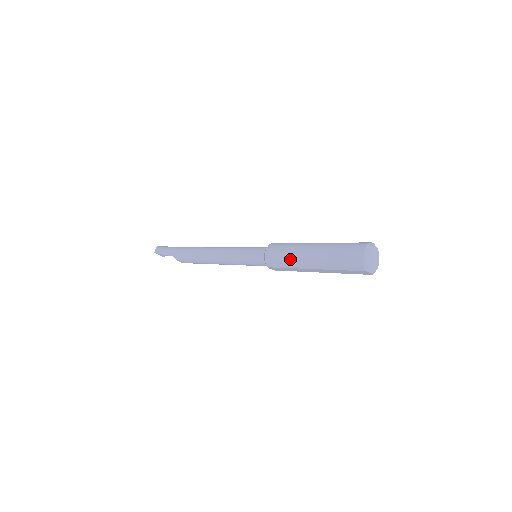
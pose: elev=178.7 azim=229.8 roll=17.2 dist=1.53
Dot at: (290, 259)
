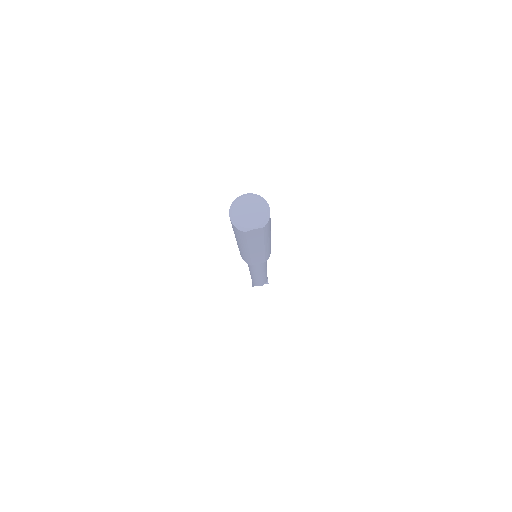
Dot at: occluded
